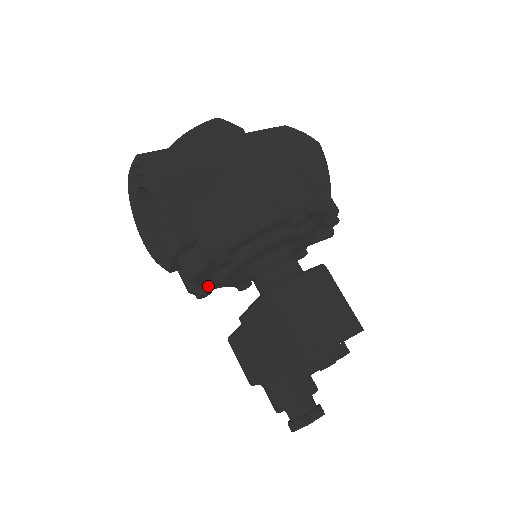
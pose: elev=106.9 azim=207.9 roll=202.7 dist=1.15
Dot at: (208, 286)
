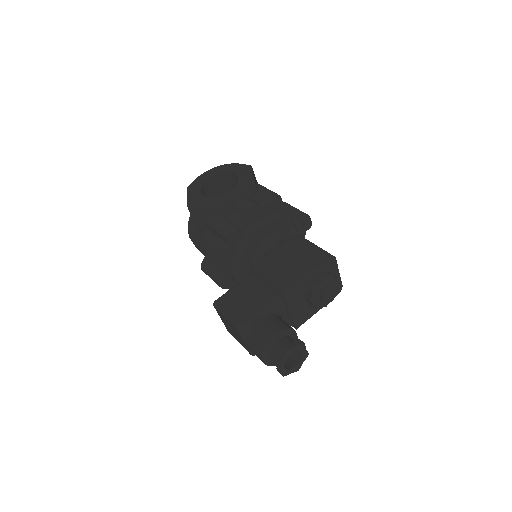
Dot at: (239, 234)
